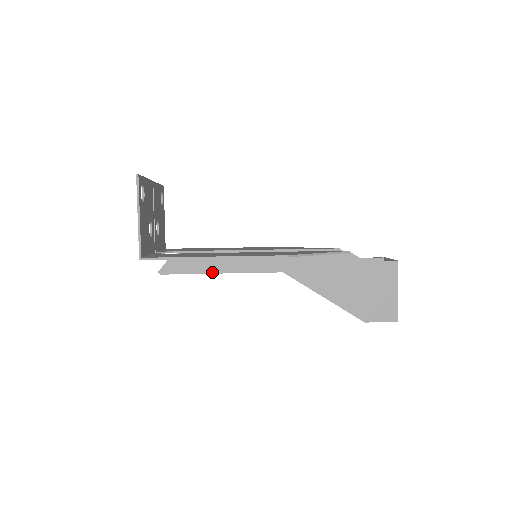
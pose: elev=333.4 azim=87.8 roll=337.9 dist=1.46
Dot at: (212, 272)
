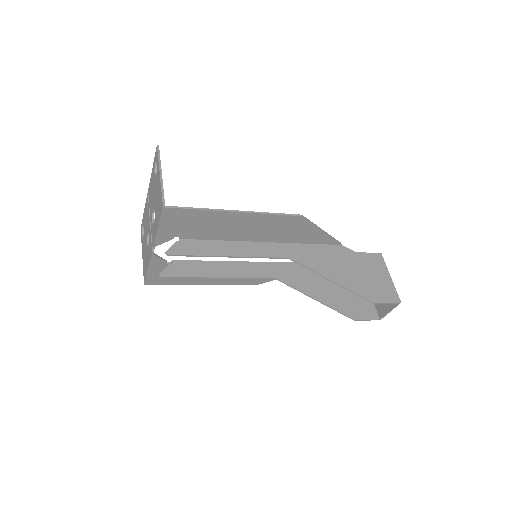
Dot at: (222, 255)
